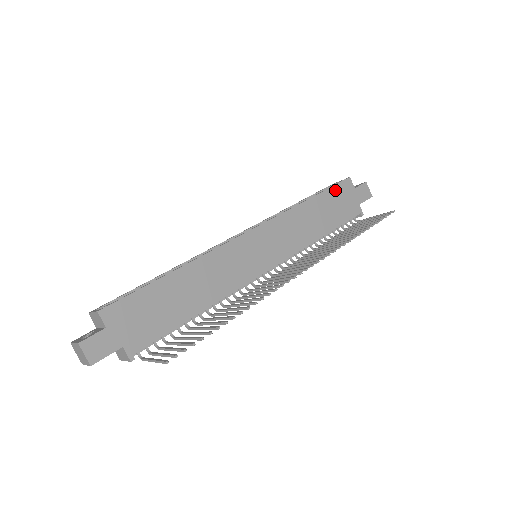
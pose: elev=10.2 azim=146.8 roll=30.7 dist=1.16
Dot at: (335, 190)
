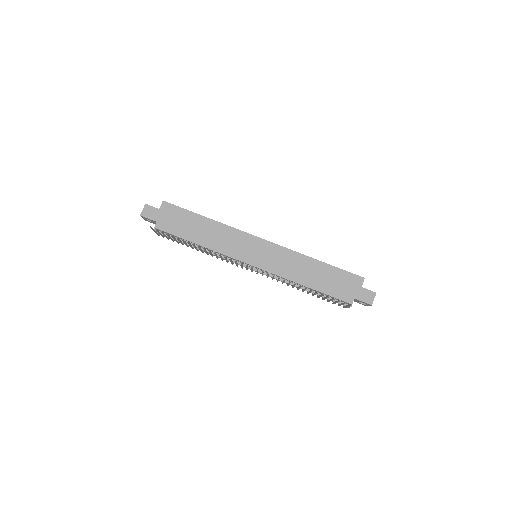
Dot at: (343, 273)
